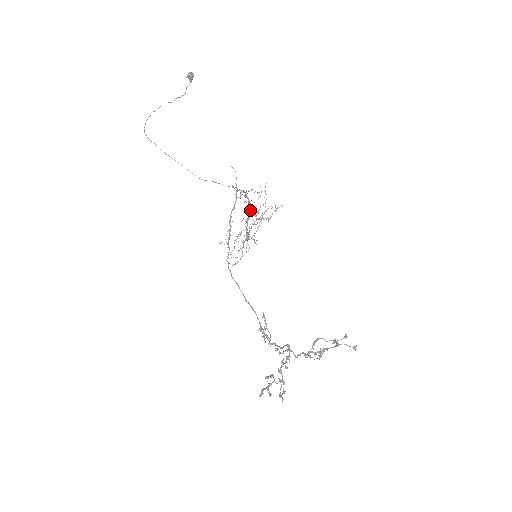
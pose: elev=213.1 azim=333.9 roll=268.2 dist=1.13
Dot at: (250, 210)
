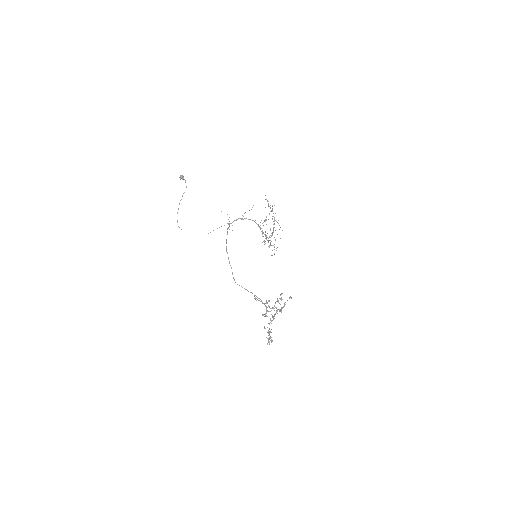
Dot at: (255, 222)
